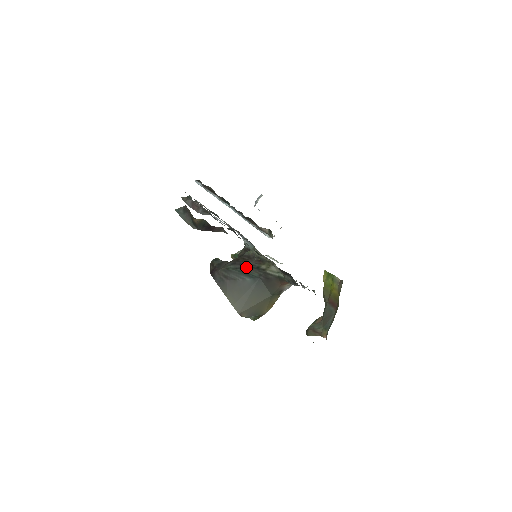
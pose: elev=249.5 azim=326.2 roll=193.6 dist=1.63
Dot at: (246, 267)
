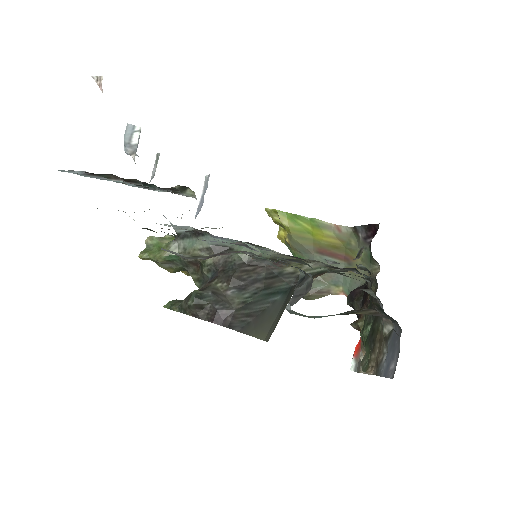
Dot at: (266, 283)
